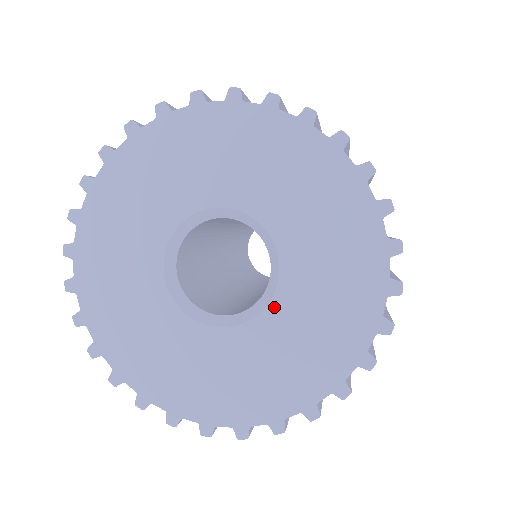
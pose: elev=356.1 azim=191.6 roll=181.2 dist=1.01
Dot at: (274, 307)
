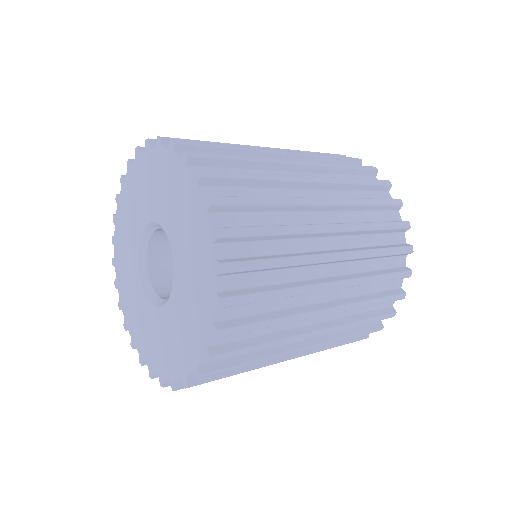
Dot at: (176, 280)
